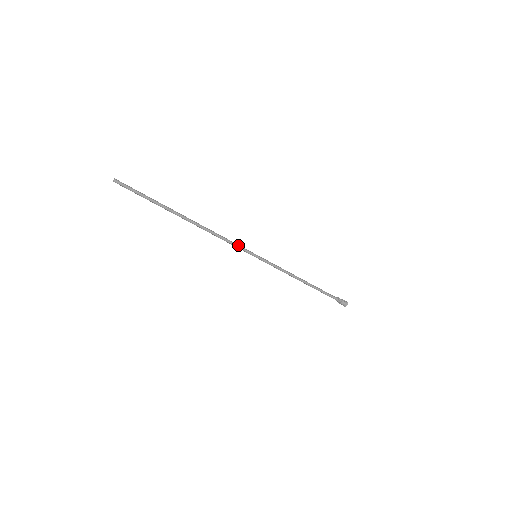
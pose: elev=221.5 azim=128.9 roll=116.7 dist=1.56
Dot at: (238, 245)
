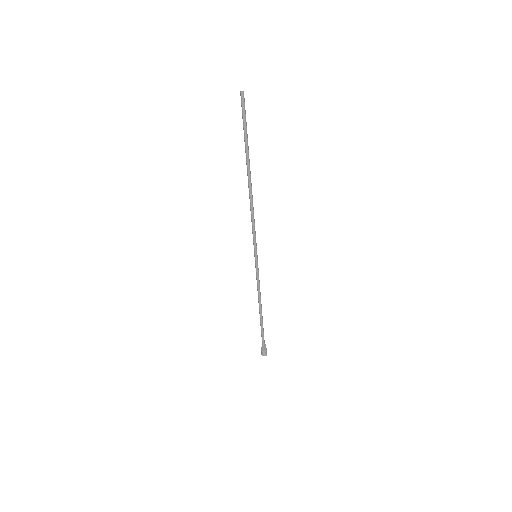
Dot at: occluded
